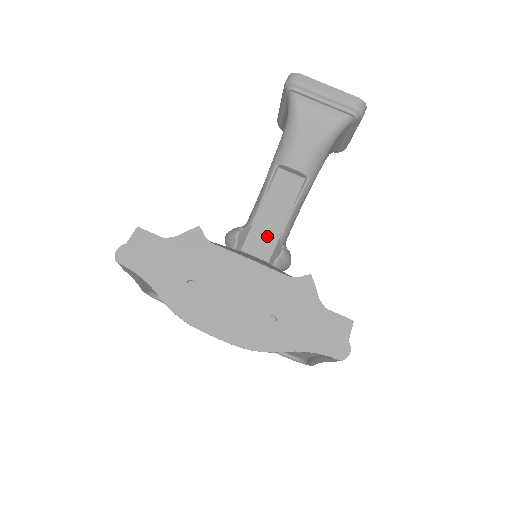
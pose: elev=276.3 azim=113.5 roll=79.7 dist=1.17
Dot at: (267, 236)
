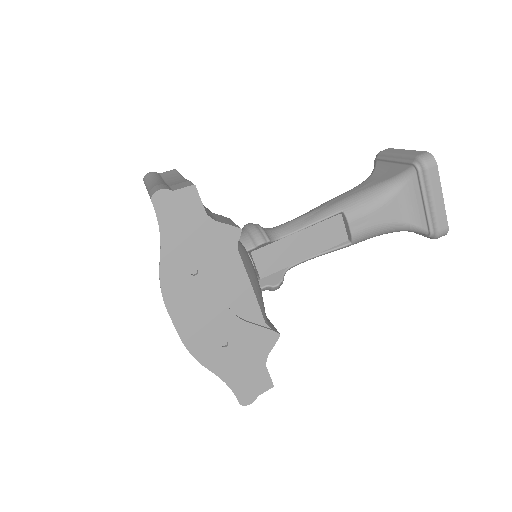
Dot at: (279, 259)
